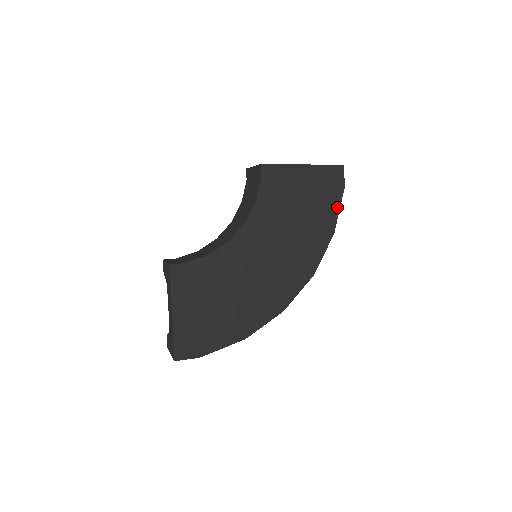
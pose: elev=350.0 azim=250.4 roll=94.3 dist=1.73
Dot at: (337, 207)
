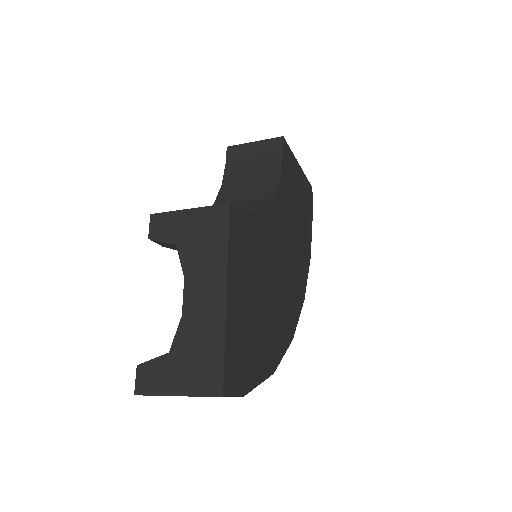
Dot at: (311, 228)
